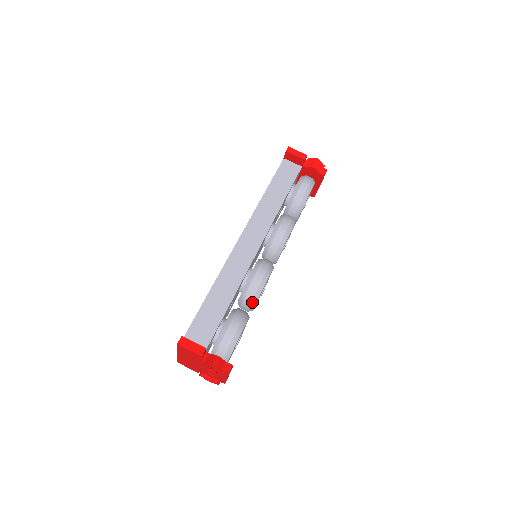
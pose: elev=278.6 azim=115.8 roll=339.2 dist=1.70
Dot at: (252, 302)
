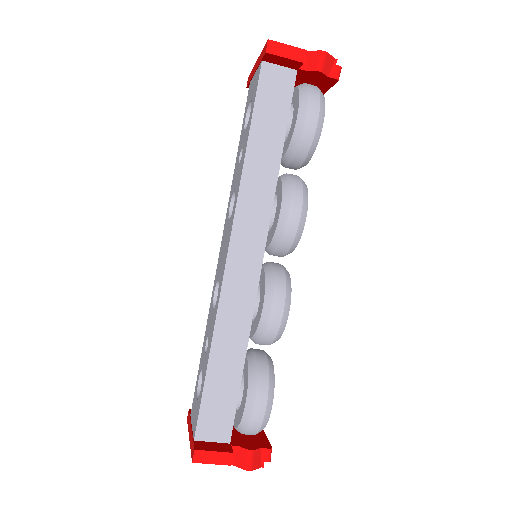
Dot at: (272, 343)
